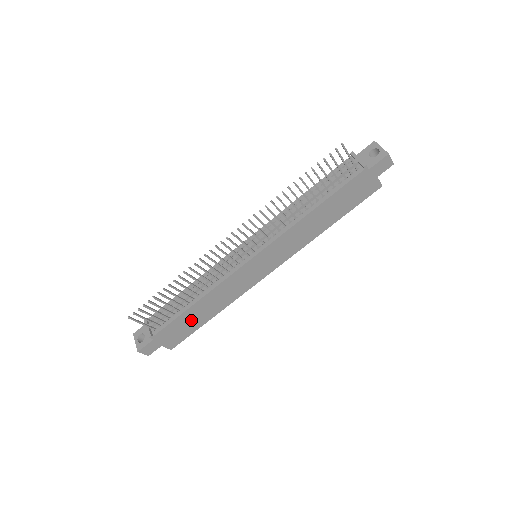
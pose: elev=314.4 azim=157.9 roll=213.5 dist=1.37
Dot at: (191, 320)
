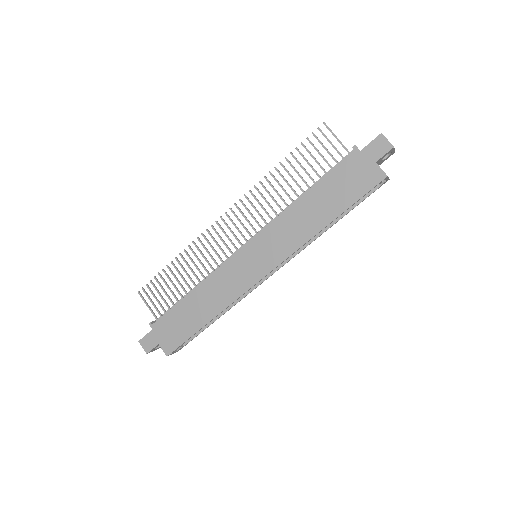
Dot at: (186, 317)
